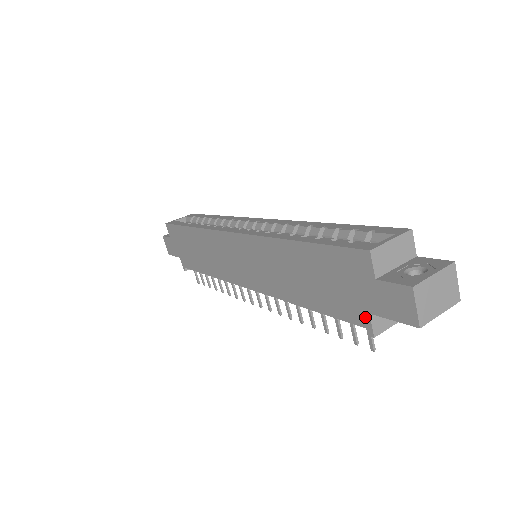
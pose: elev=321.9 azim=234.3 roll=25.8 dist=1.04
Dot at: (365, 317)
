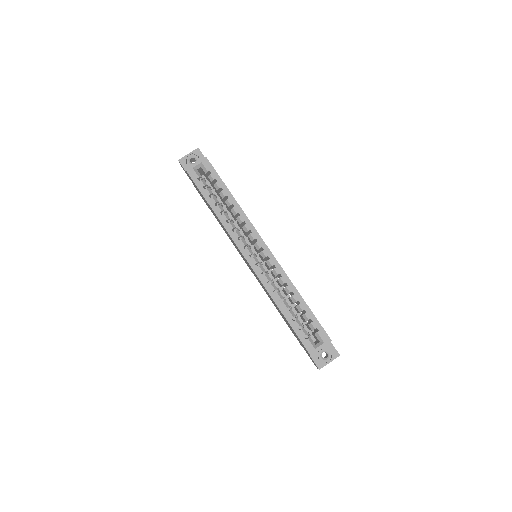
Dot at: (301, 345)
